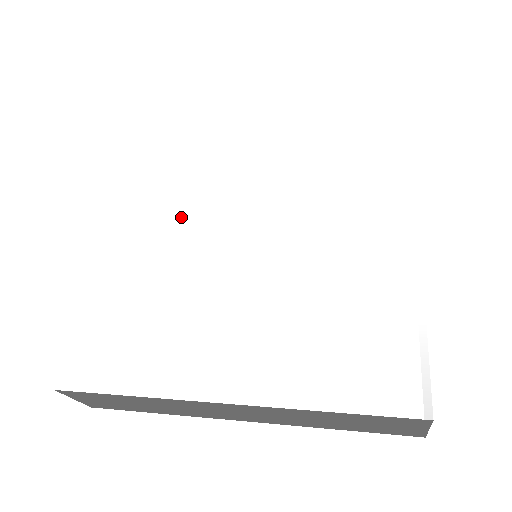
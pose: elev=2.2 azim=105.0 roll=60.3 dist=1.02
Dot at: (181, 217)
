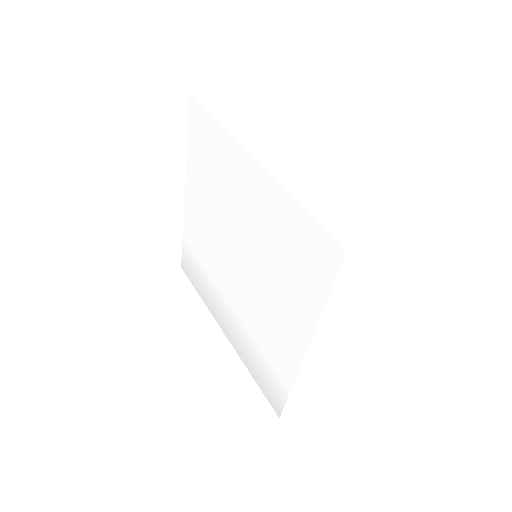
Dot at: (210, 210)
